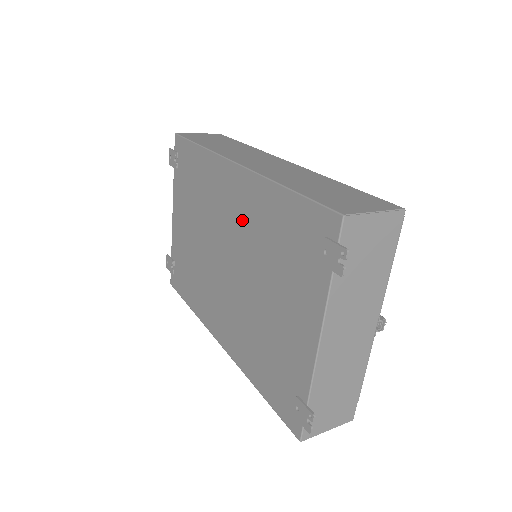
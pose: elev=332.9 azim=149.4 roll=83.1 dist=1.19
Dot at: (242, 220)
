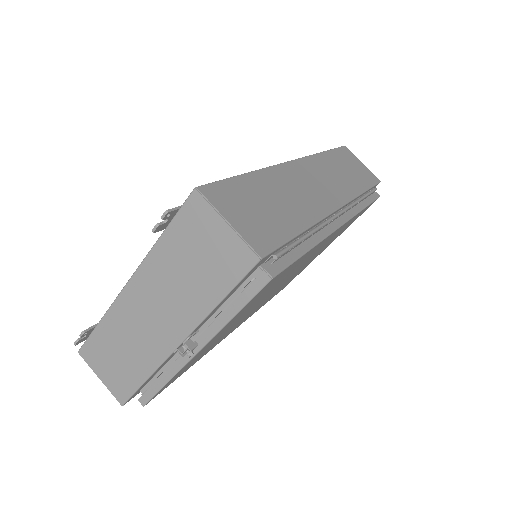
Dot at: occluded
